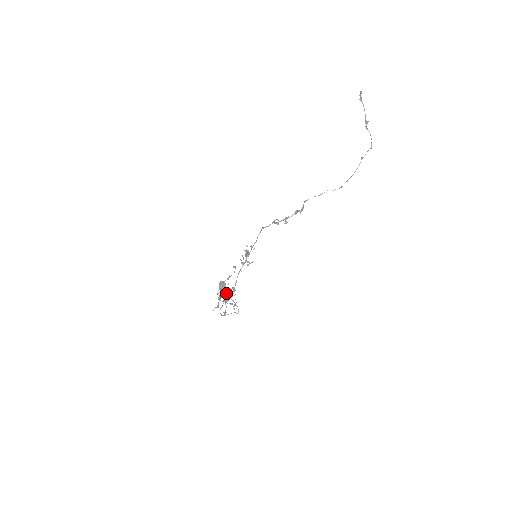
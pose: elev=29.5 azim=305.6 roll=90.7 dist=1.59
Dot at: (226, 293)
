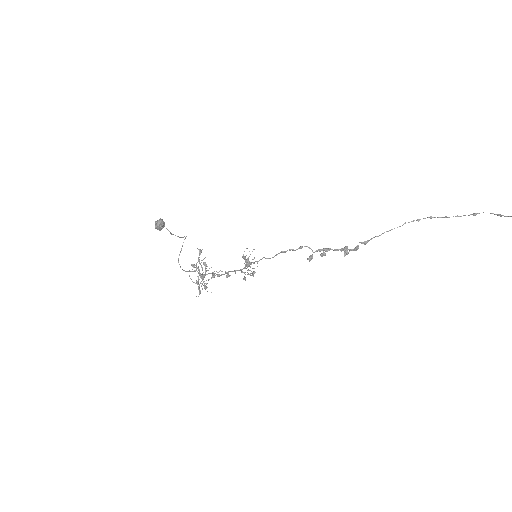
Dot at: (199, 270)
